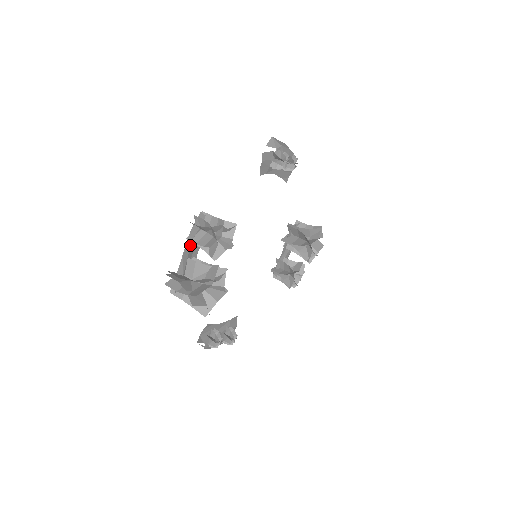
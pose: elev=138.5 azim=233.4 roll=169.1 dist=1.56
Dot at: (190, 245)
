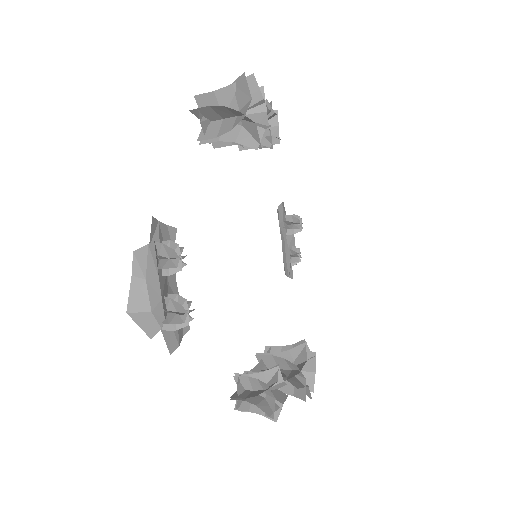
Dot at: occluded
